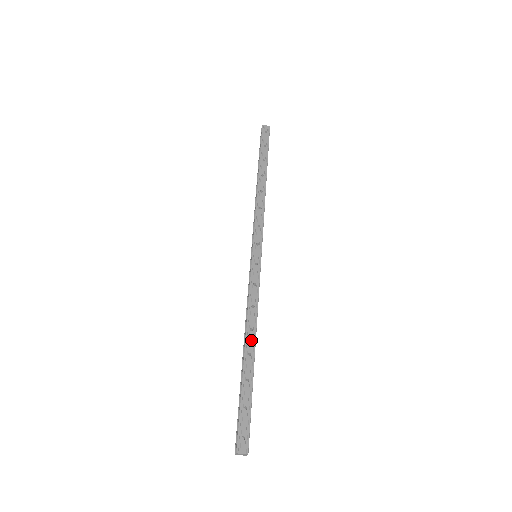
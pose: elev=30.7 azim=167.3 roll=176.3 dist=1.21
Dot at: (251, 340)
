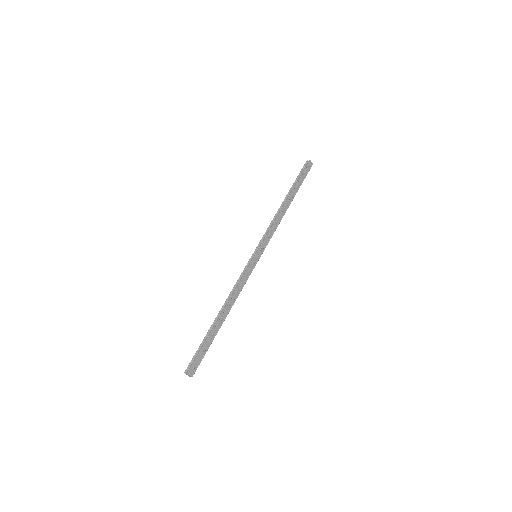
Dot at: (227, 311)
